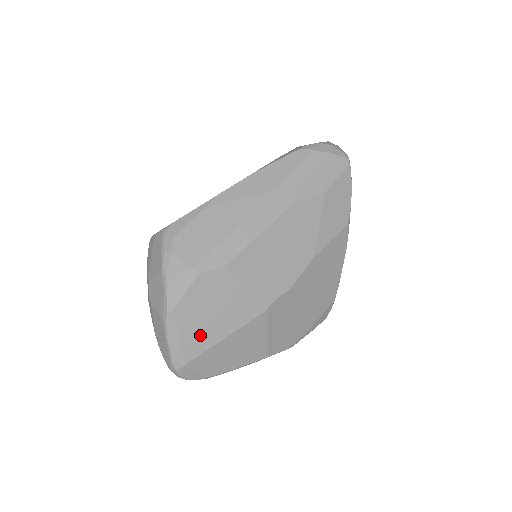
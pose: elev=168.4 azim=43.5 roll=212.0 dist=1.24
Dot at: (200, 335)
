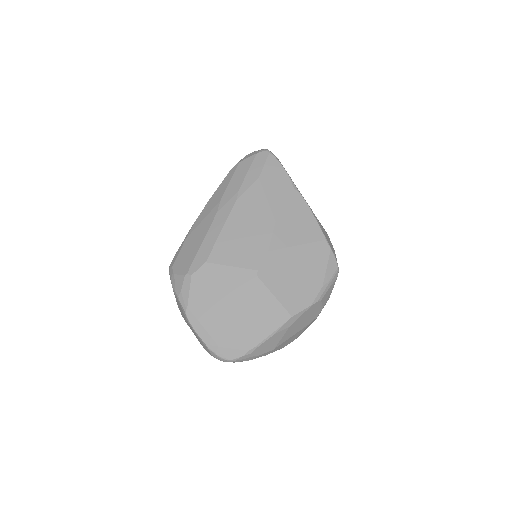
Dot at: (217, 318)
